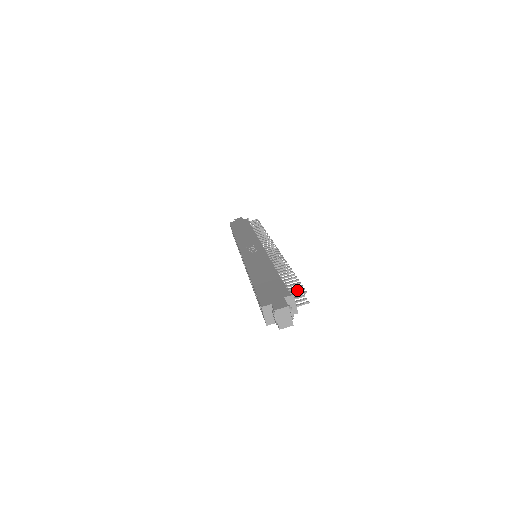
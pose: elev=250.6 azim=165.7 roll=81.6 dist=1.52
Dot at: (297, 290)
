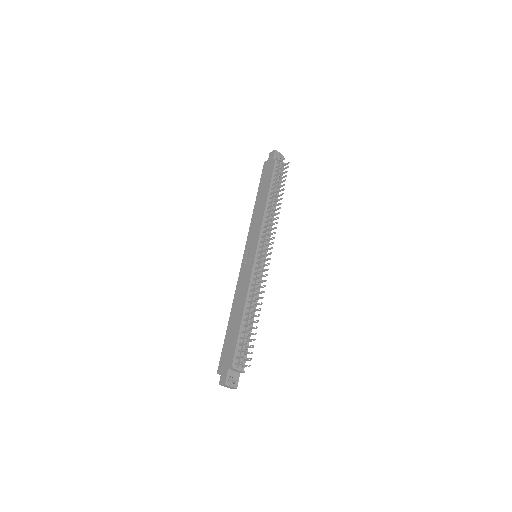
Dot at: (240, 357)
